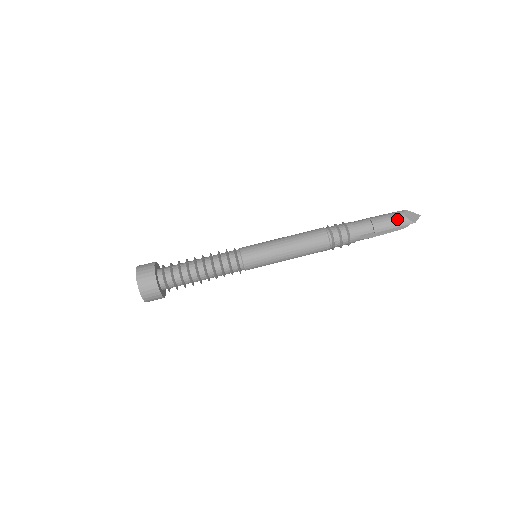
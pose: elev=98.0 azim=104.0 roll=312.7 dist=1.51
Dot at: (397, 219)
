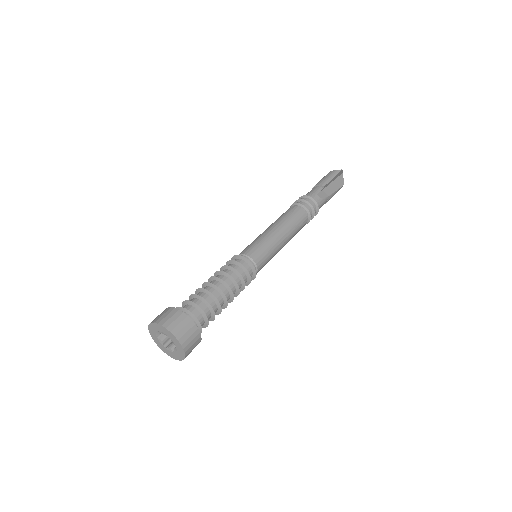
Dot at: (328, 174)
